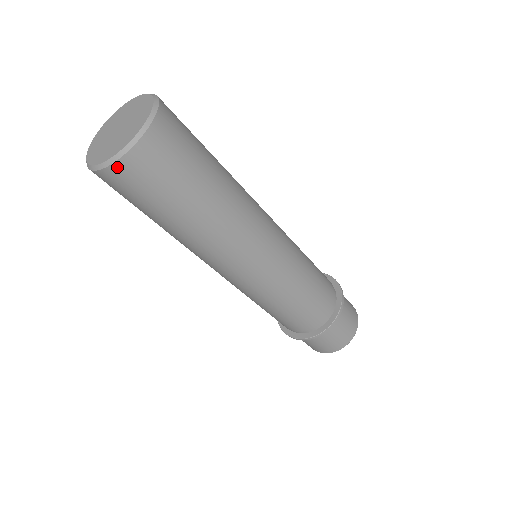
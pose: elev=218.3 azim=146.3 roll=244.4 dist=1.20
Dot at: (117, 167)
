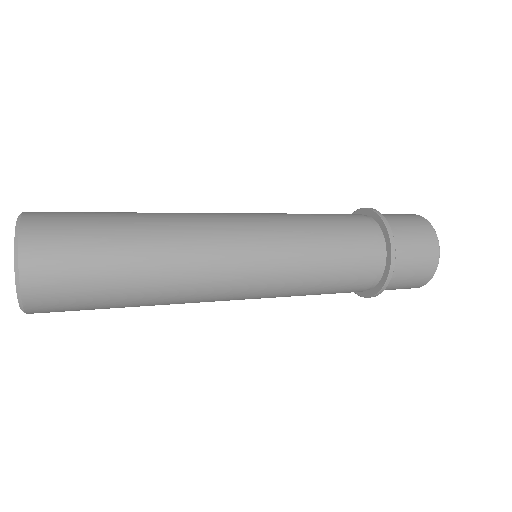
Dot at: occluded
